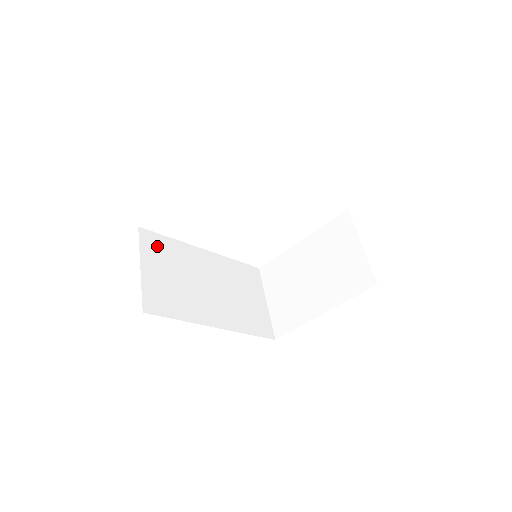
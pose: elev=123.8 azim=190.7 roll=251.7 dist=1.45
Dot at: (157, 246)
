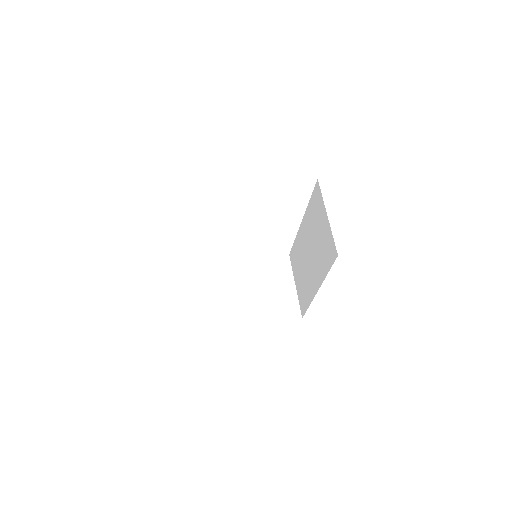
Dot at: occluded
